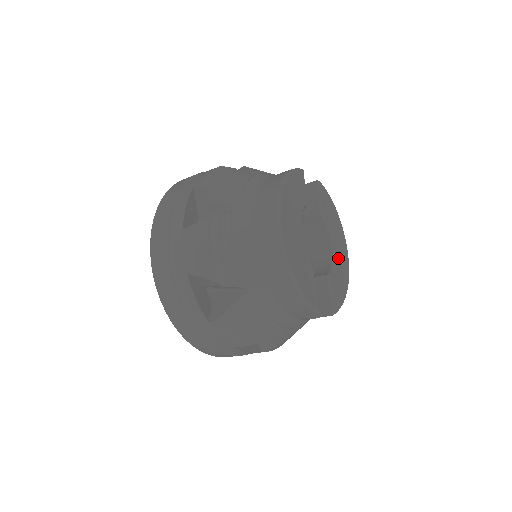
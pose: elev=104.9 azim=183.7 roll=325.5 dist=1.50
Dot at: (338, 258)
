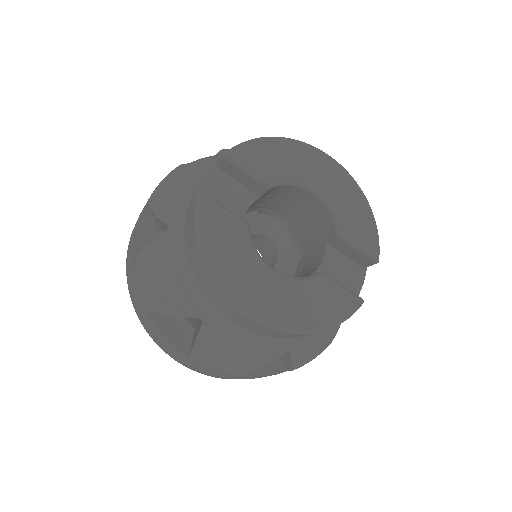
Dot at: (328, 192)
